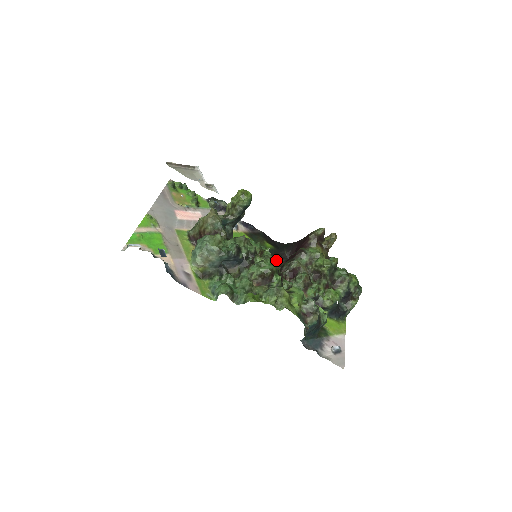
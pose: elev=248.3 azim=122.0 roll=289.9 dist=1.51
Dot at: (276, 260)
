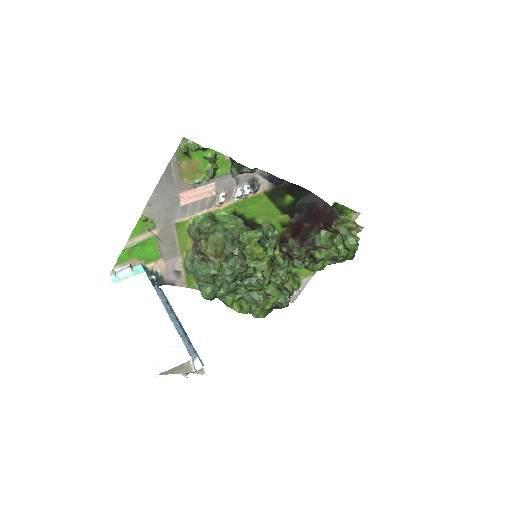
Dot at: (287, 218)
